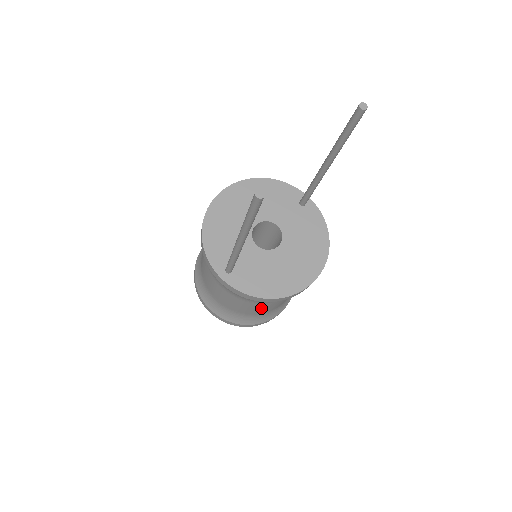
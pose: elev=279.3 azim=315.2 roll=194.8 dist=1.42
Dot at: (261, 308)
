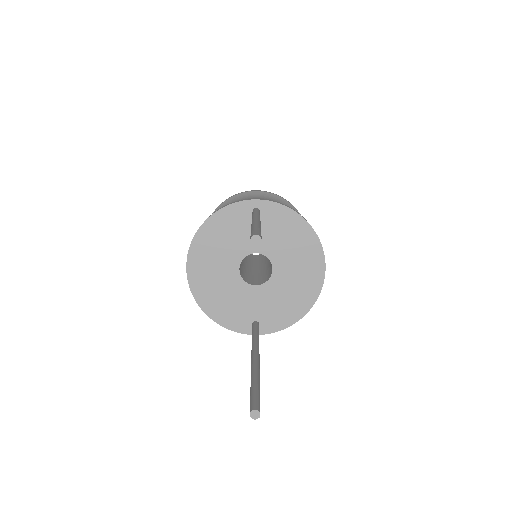
Dot at: occluded
